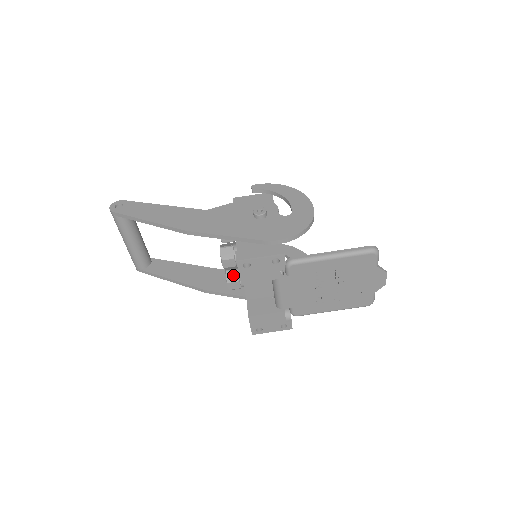
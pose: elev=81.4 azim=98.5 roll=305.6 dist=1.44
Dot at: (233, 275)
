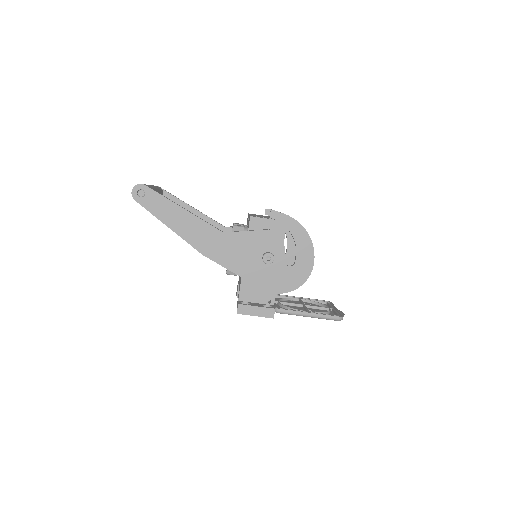
Dot at: occluded
